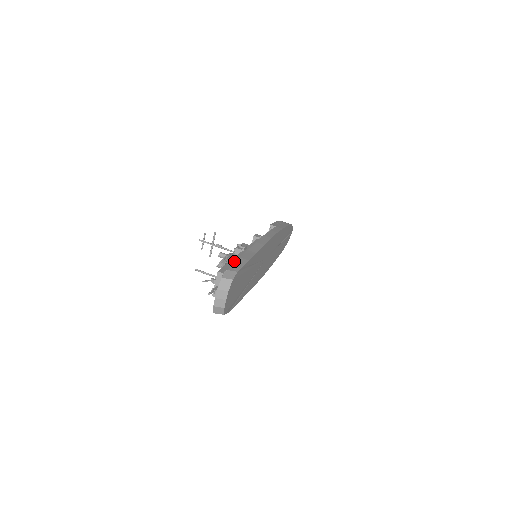
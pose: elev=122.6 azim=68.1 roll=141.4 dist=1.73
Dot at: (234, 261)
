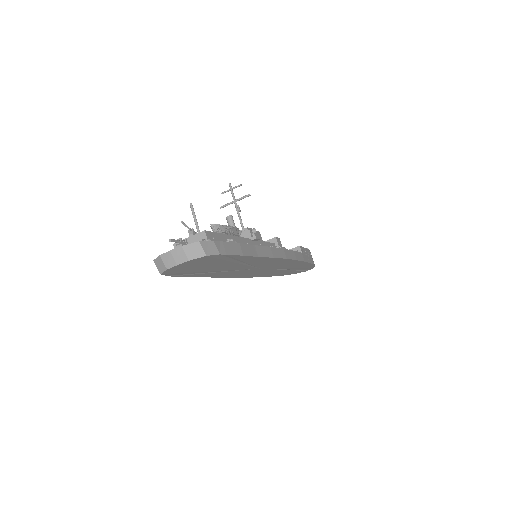
Dot at: (230, 240)
